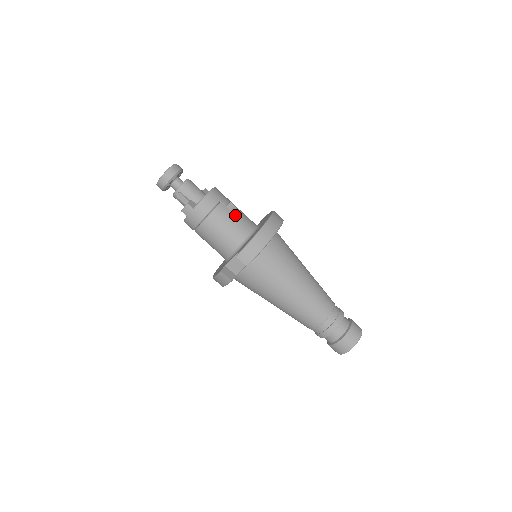
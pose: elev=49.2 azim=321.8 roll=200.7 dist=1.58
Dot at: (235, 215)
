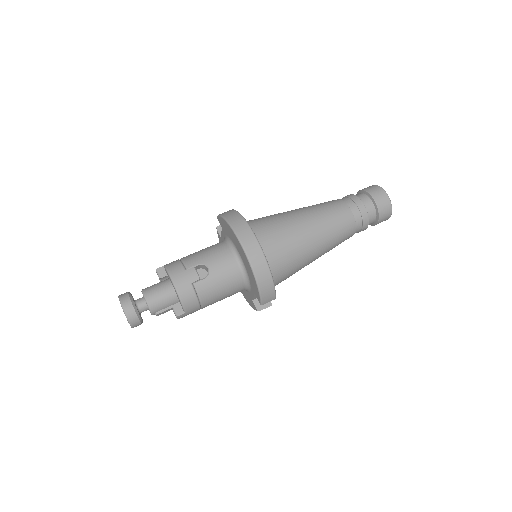
Dot at: (214, 274)
